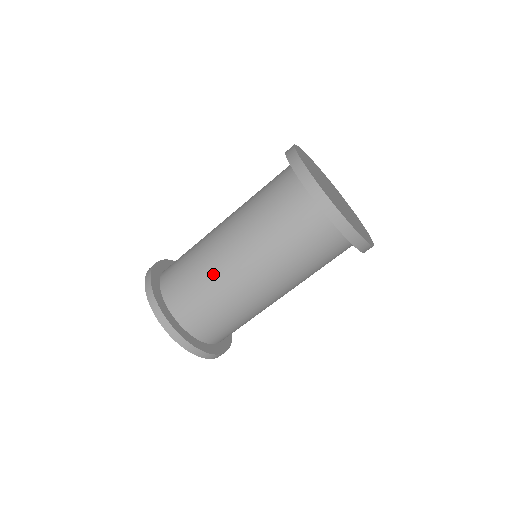
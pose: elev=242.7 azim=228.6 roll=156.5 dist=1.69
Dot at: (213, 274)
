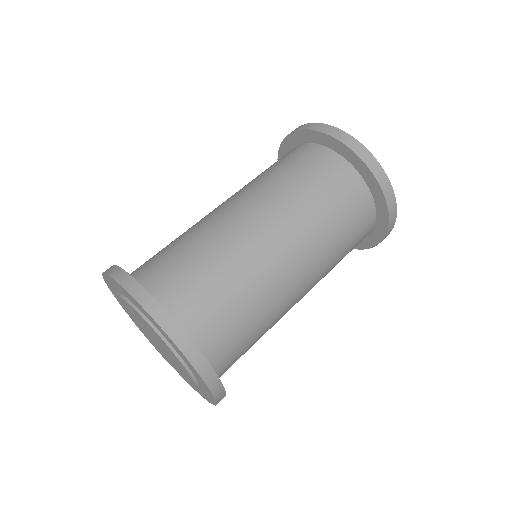
Dot at: (198, 227)
